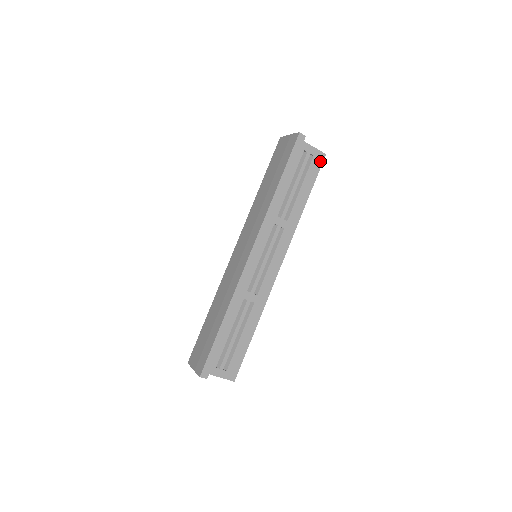
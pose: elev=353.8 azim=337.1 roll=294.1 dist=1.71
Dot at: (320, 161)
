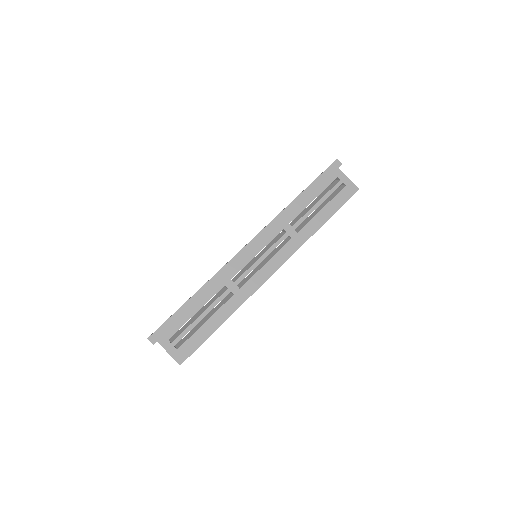
Dot at: (351, 193)
